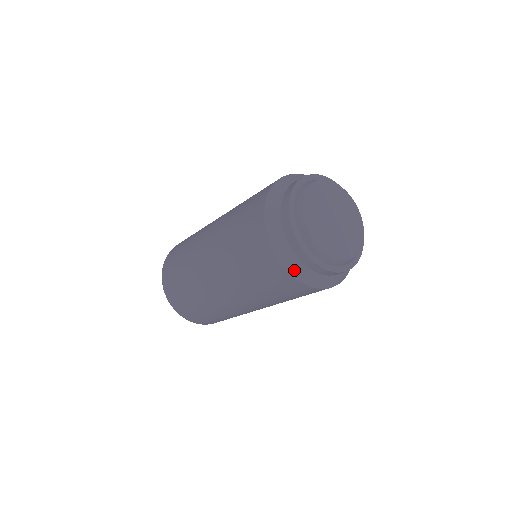
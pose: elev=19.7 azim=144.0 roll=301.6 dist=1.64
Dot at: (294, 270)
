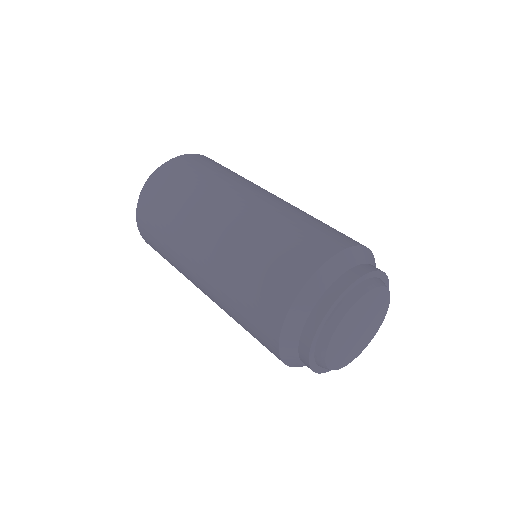
Dot at: occluded
